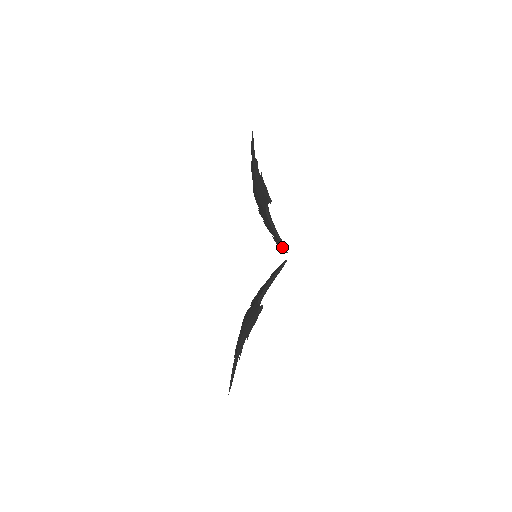
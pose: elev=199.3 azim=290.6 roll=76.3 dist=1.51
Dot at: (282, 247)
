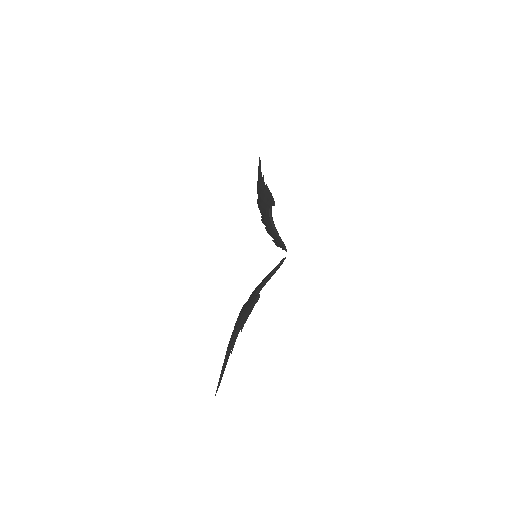
Dot at: (282, 246)
